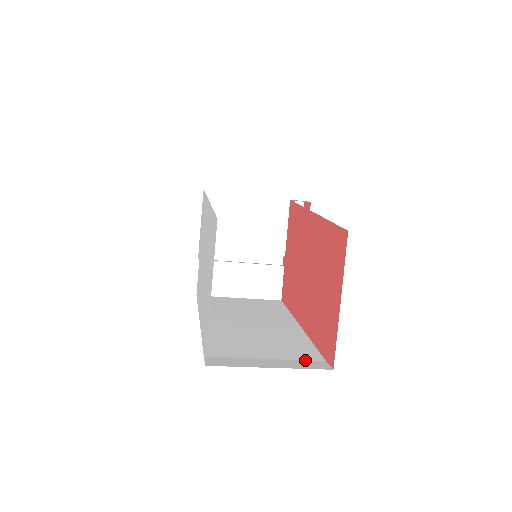
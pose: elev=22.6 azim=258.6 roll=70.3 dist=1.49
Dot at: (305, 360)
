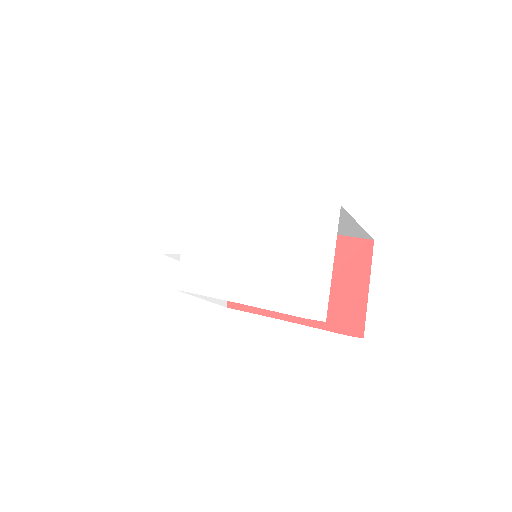
Dot at: occluded
